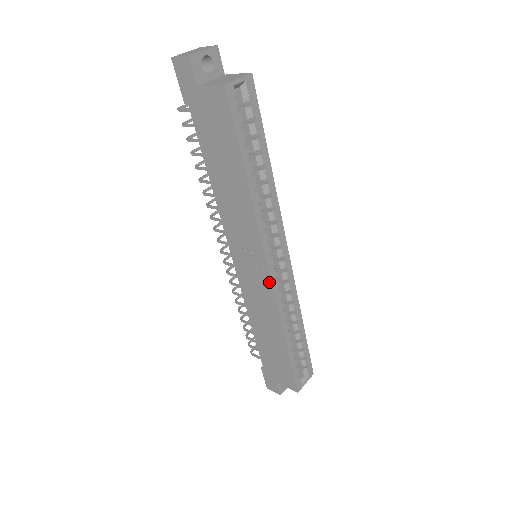
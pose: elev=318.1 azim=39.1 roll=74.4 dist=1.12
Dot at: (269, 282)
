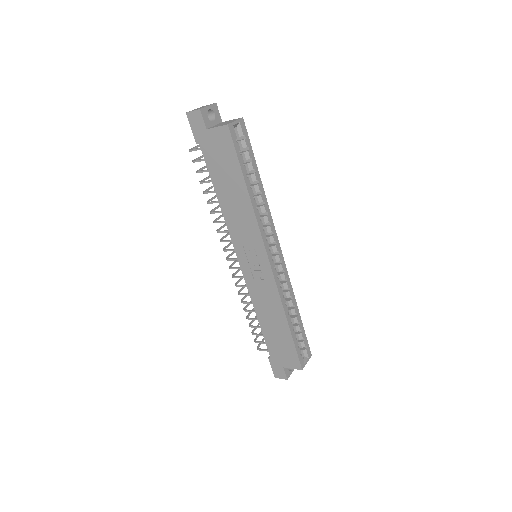
Dot at: (270, 271)
